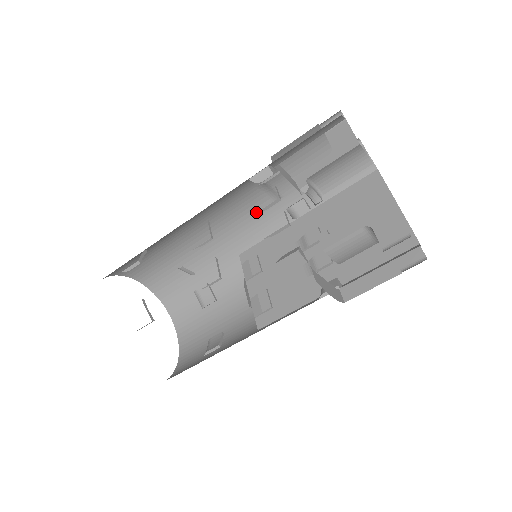
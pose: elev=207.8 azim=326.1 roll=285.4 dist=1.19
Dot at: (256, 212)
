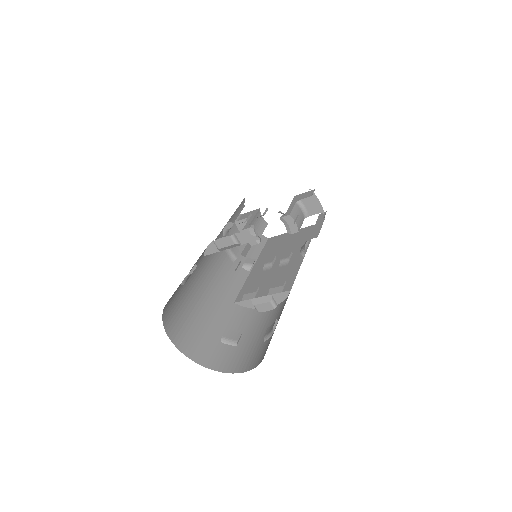
Dot at: (228, 271)
